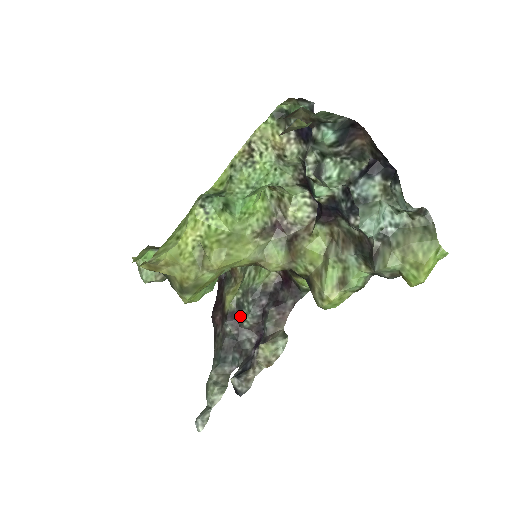
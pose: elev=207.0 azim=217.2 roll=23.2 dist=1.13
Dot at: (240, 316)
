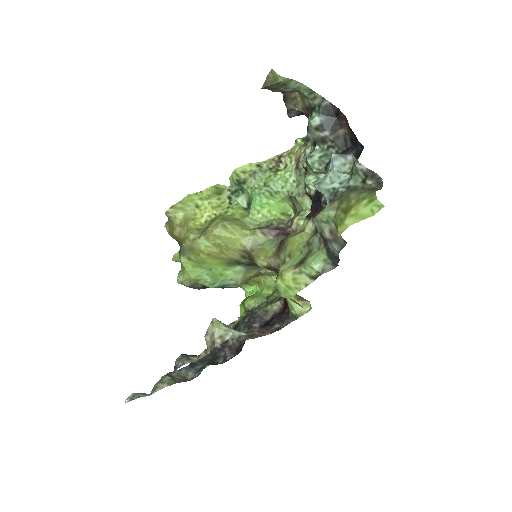
Dot at: occluded
